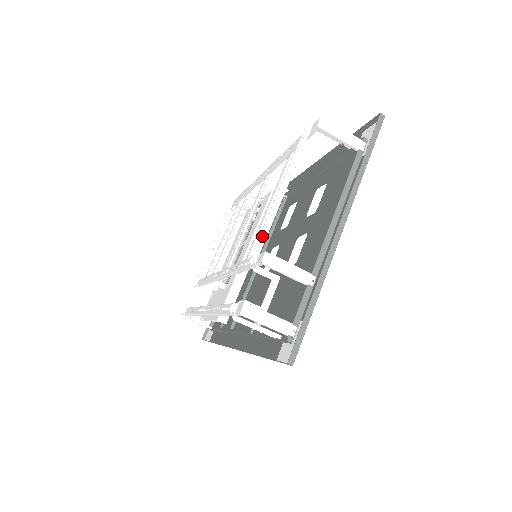
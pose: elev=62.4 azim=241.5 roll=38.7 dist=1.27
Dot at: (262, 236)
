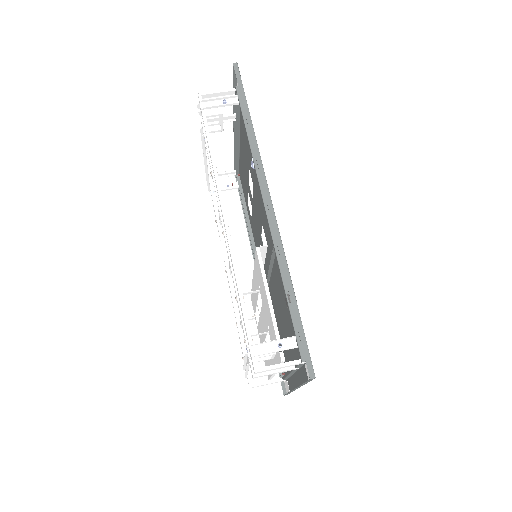
Dot at: (204, 148)
